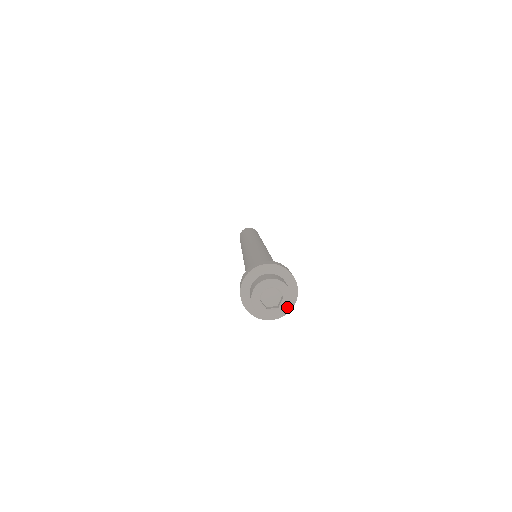
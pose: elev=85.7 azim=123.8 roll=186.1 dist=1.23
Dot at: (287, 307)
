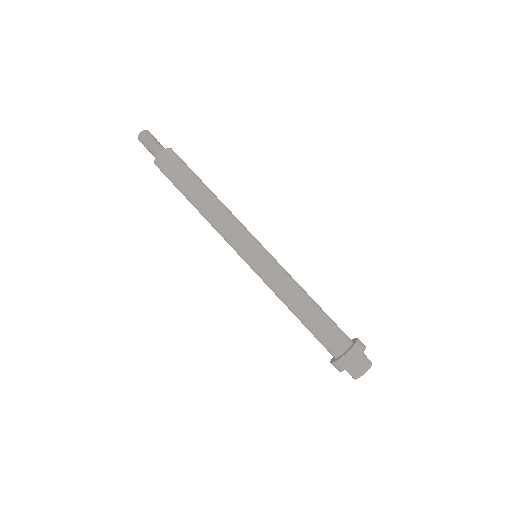
Dot at: occluded
